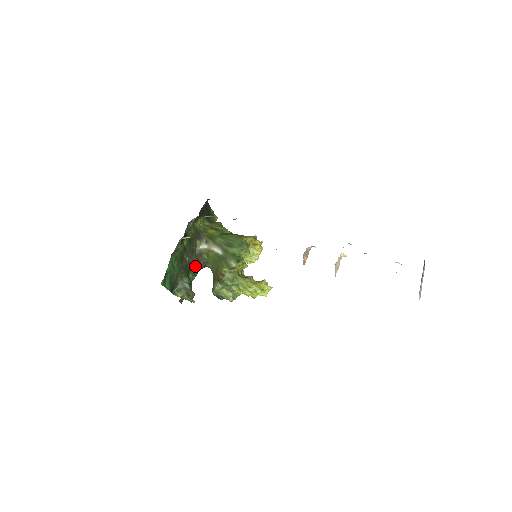
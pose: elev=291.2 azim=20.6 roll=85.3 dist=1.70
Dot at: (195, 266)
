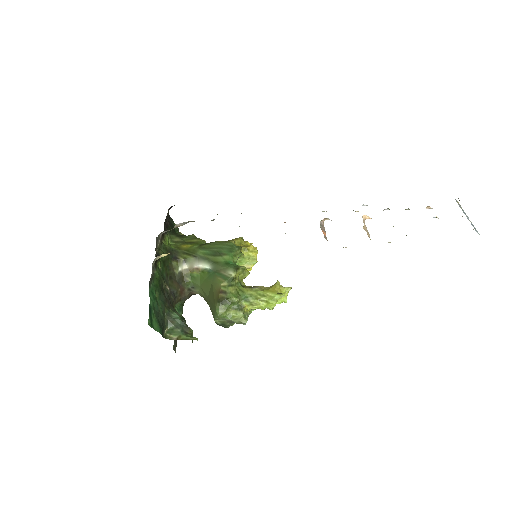
Dot at: (179, 296)
